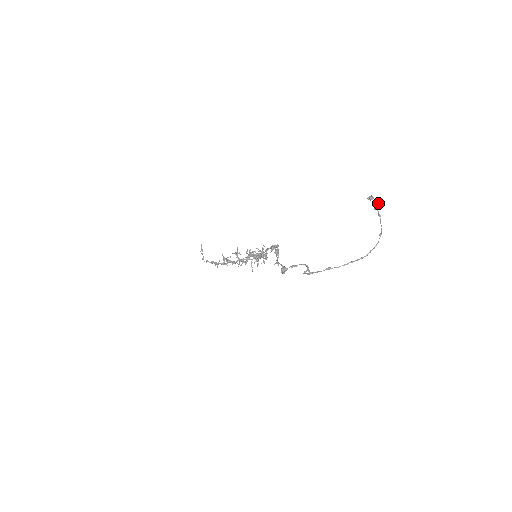
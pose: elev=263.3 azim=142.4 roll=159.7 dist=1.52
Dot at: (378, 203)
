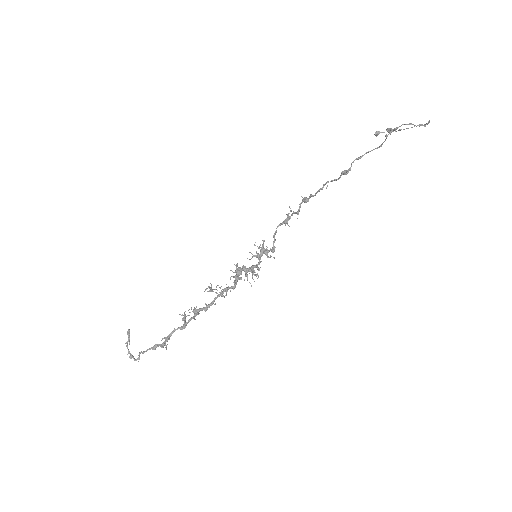
Dot at: (389, 128)
